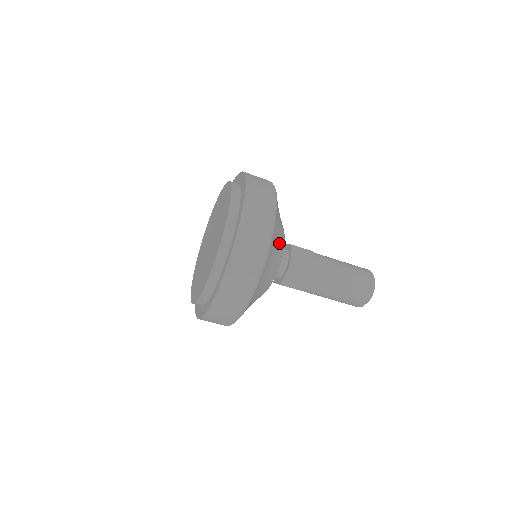
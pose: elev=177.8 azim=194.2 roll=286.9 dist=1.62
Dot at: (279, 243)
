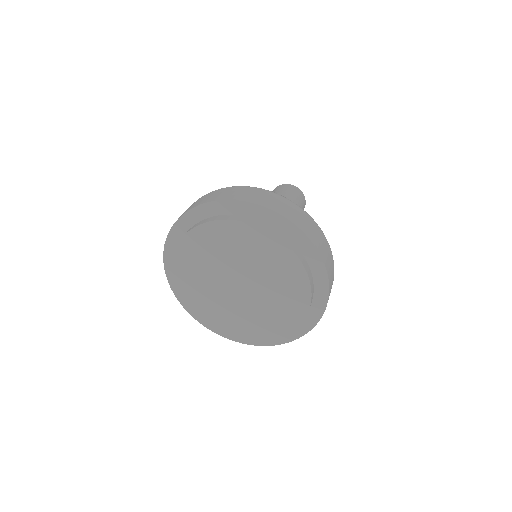
Dot at: occluded
